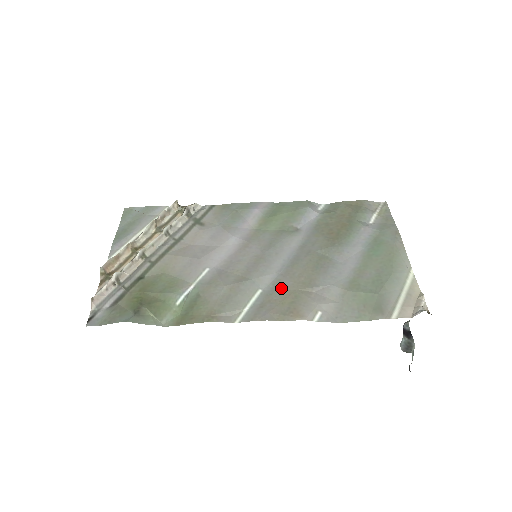
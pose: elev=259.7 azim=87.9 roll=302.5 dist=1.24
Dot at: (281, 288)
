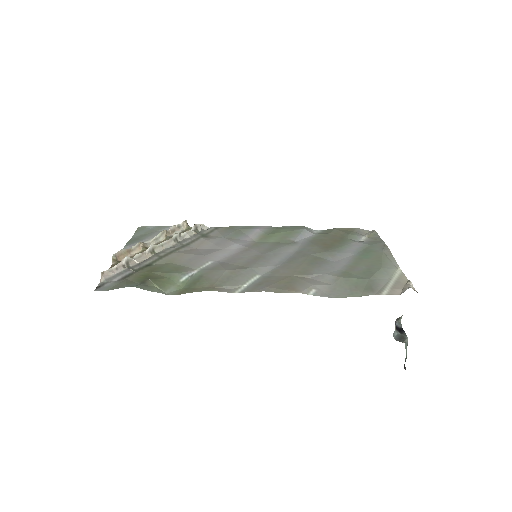
Dot at: (278, 274)
